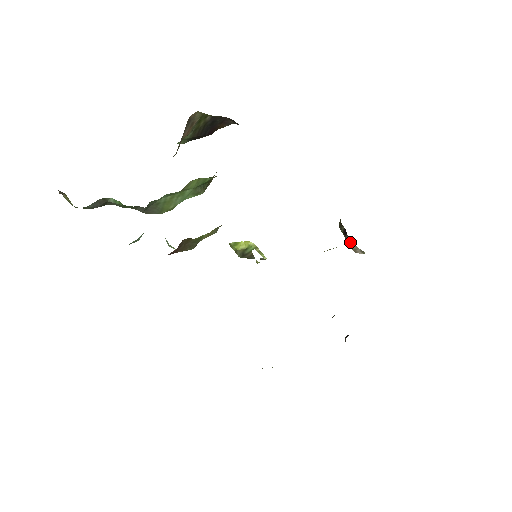
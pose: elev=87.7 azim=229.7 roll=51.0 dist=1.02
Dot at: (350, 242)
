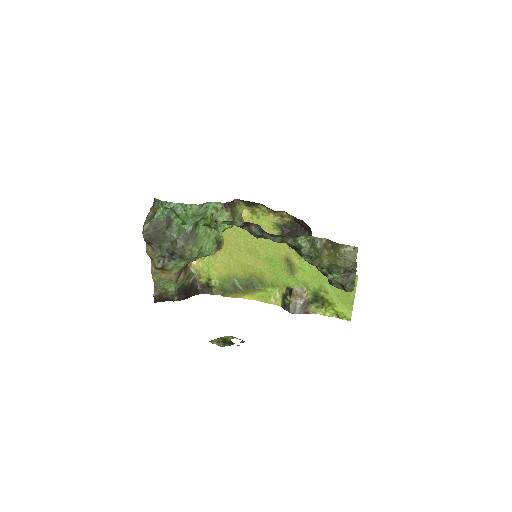
Dot at: (296, 292)
